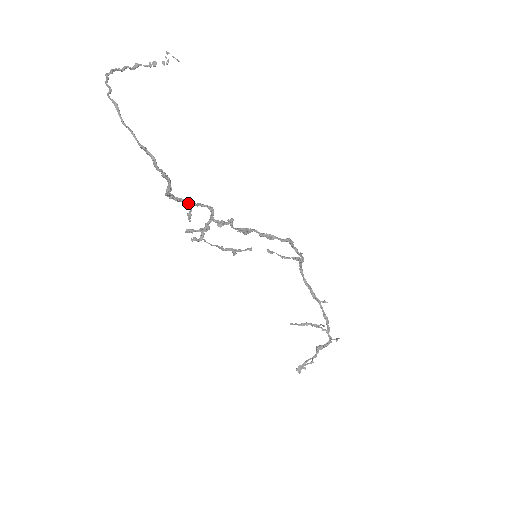
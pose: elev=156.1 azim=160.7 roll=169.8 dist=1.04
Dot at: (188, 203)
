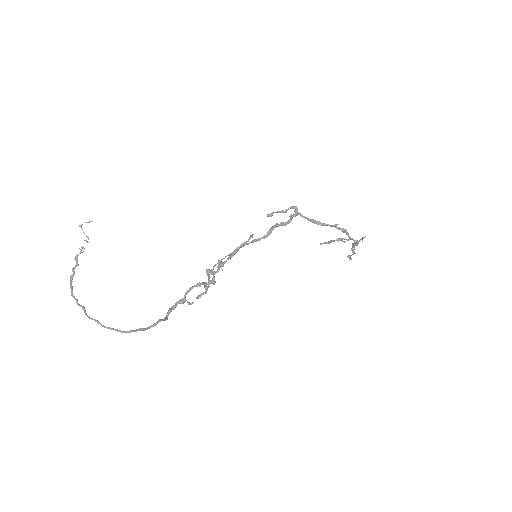
Dot at: (183, 301)
